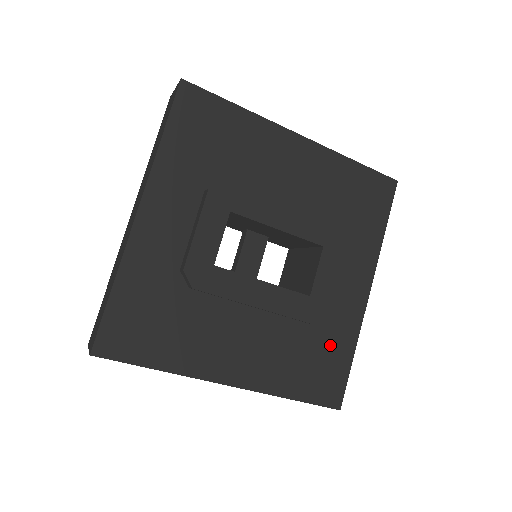
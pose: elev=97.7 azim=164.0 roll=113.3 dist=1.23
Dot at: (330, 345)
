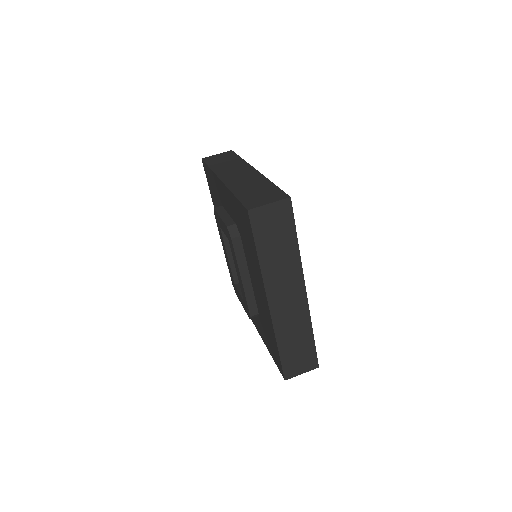
Dot at: occluded
